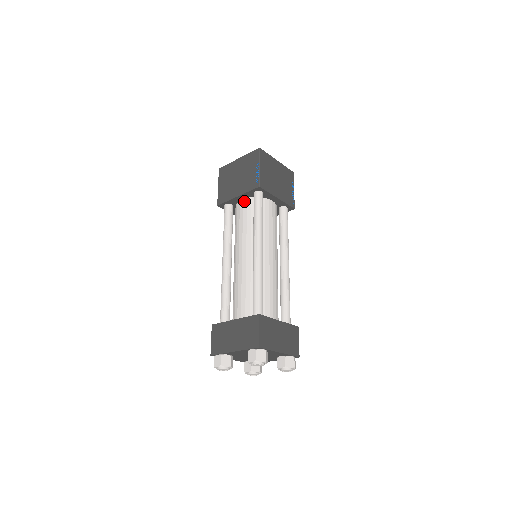
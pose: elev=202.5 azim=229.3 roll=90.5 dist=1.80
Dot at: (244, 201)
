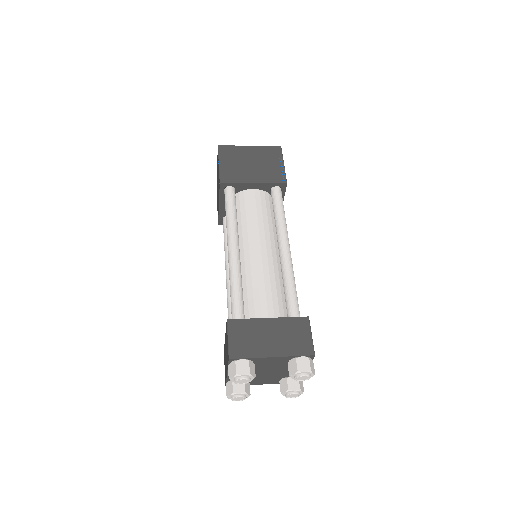
Dot at: (256, 191)
